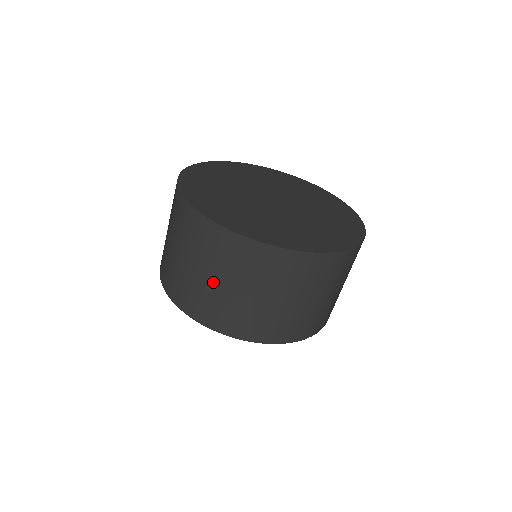
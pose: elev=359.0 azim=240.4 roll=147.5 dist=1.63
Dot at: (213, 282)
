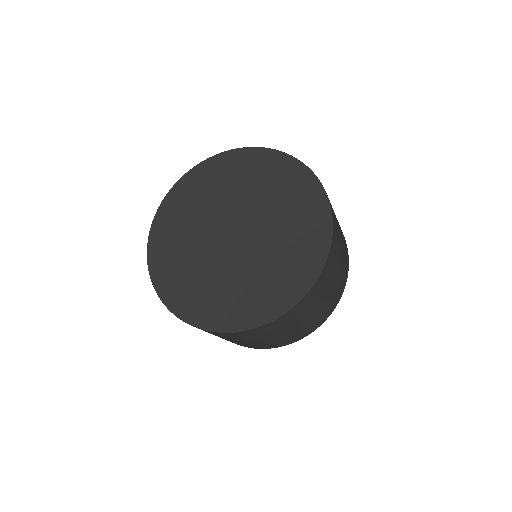
Dot at: occluded
